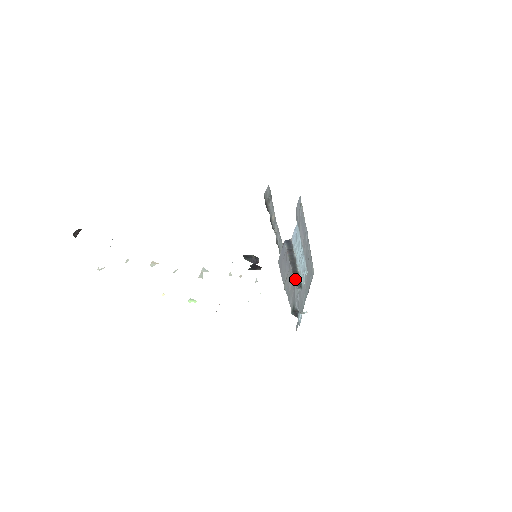
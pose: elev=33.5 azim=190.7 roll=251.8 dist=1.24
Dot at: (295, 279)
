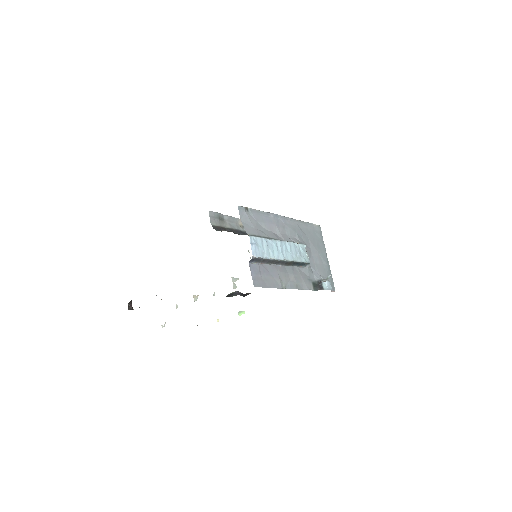
Dot at: (294, 265)
